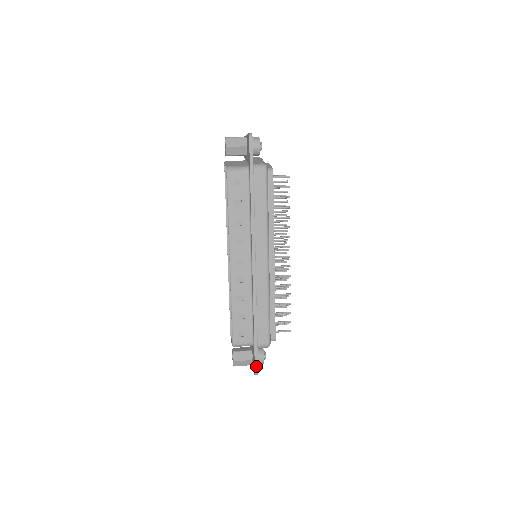
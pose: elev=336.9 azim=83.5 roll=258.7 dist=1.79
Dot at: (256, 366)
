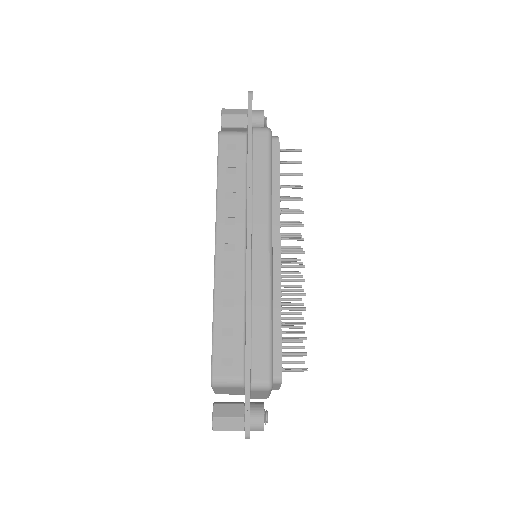
Dot at: (247, 418)
